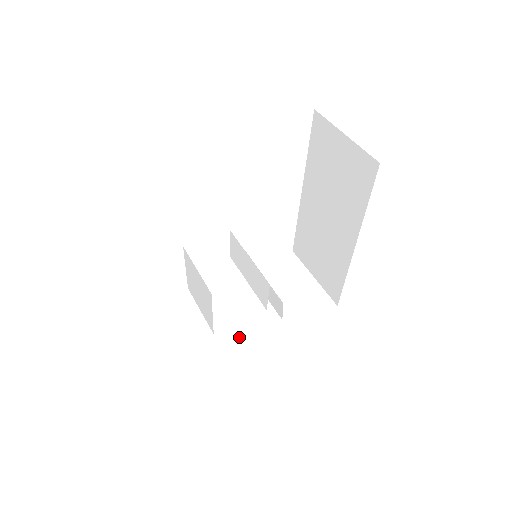
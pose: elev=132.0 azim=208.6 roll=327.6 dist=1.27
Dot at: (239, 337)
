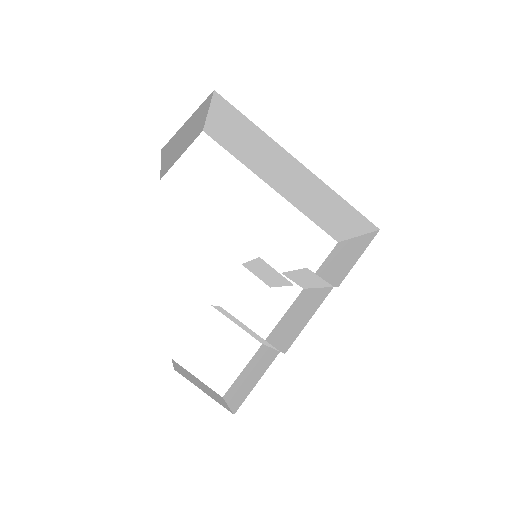
Dot at: (299, 333)
